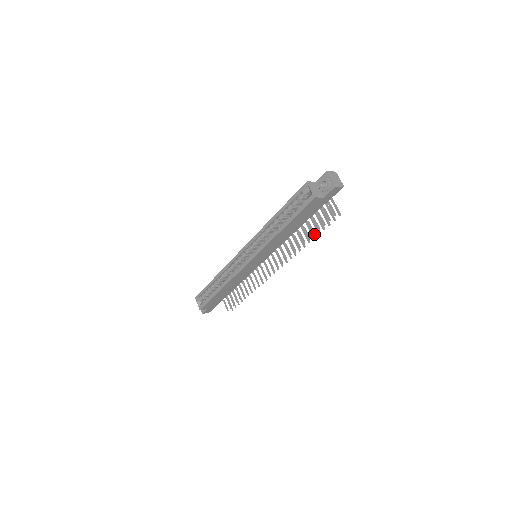
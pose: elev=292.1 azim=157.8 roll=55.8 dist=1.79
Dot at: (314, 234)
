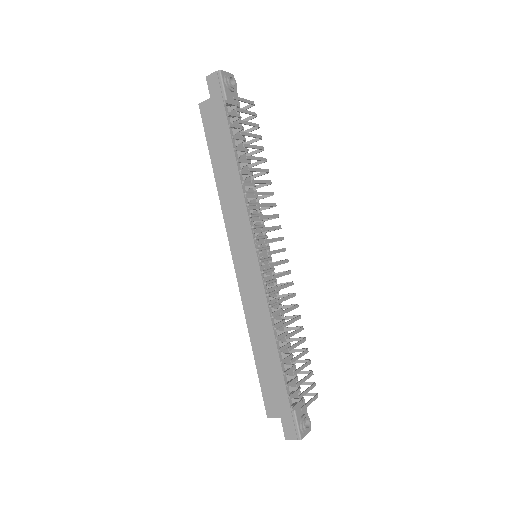
Dot at: (235, 149)
